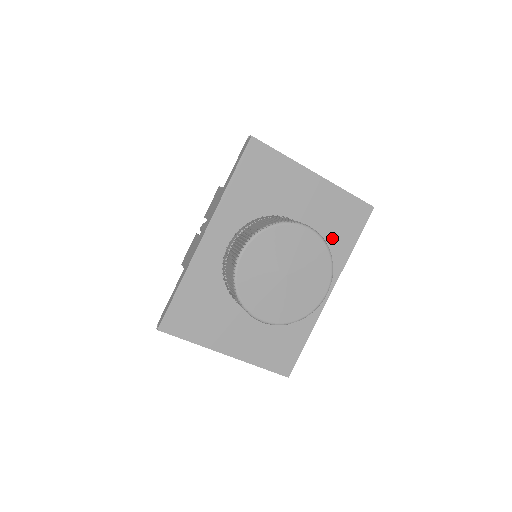
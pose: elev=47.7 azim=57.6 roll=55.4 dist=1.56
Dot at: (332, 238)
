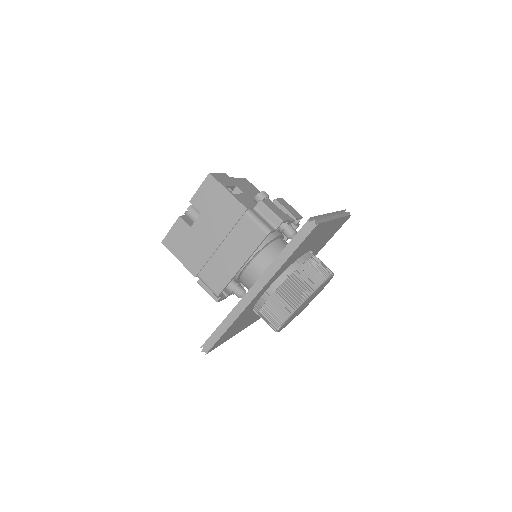
Dot at: (321, 245)
